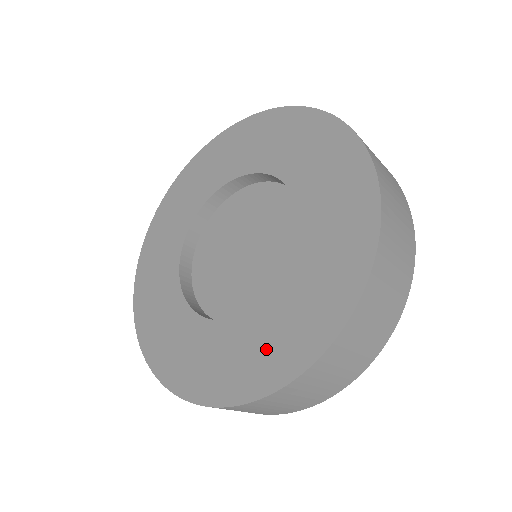
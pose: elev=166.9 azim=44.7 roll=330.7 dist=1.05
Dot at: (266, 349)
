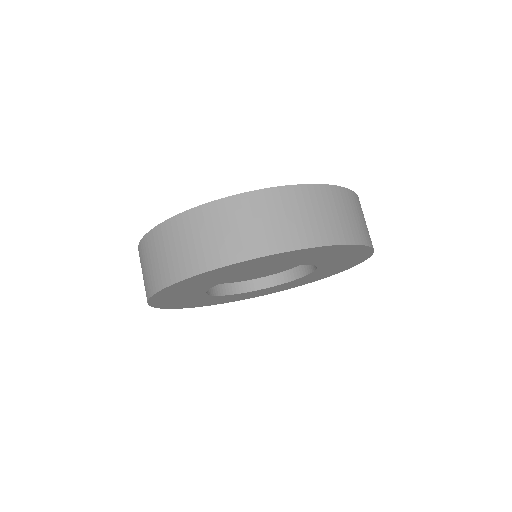
Dot at: (312, 279)
